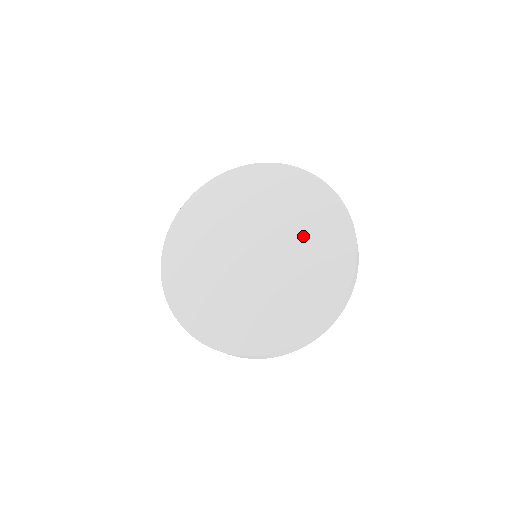
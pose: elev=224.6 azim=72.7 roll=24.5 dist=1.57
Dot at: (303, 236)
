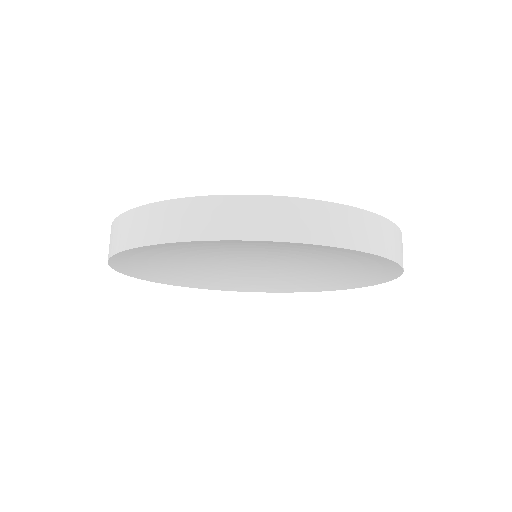
Dot at: occluded
